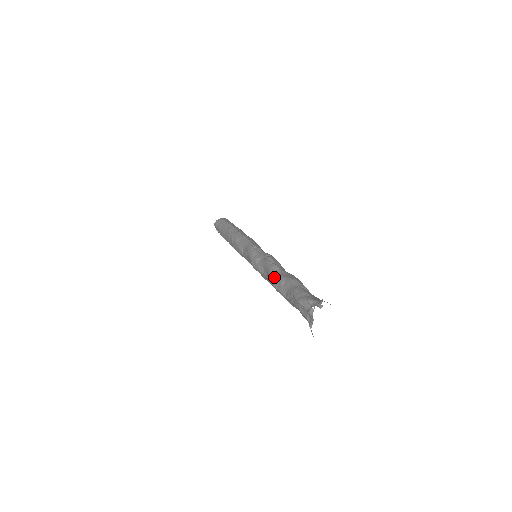
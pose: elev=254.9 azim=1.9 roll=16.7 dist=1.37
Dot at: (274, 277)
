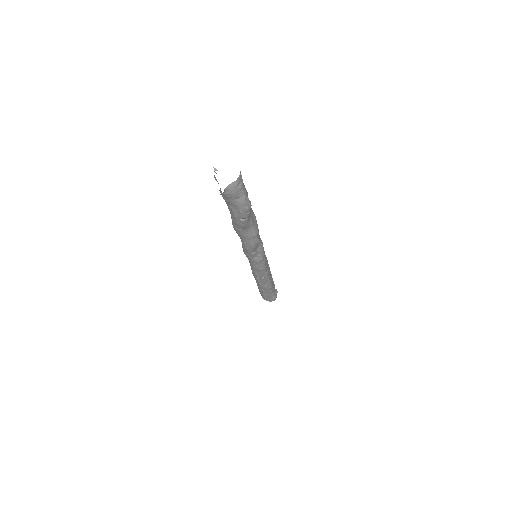
Dot at: occluded
